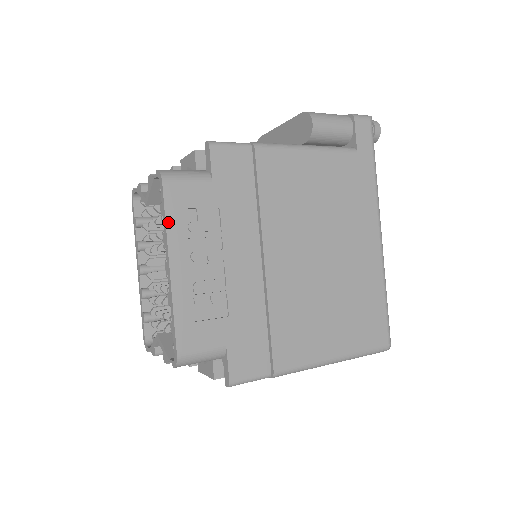
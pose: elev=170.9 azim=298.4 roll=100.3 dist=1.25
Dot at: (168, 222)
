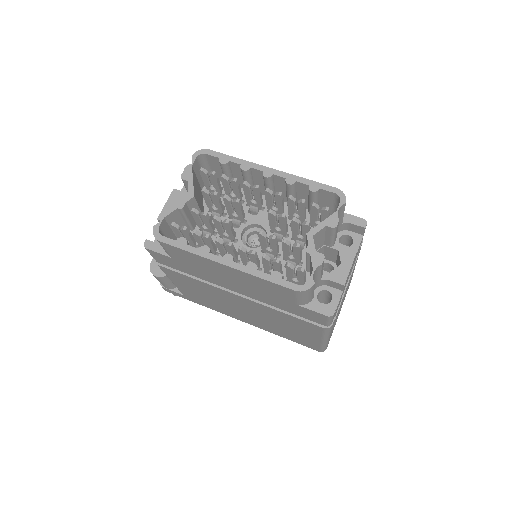
Dot at: (236, 159)
